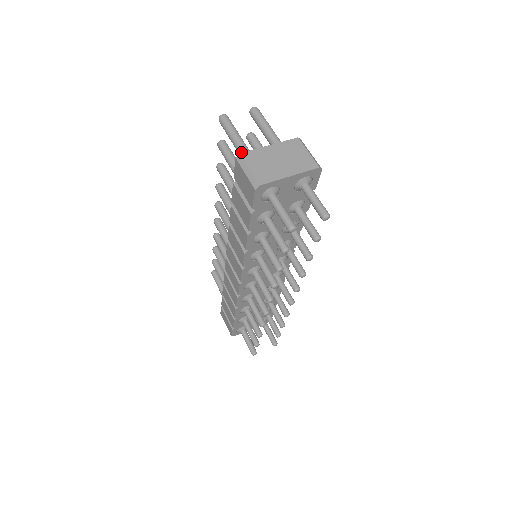
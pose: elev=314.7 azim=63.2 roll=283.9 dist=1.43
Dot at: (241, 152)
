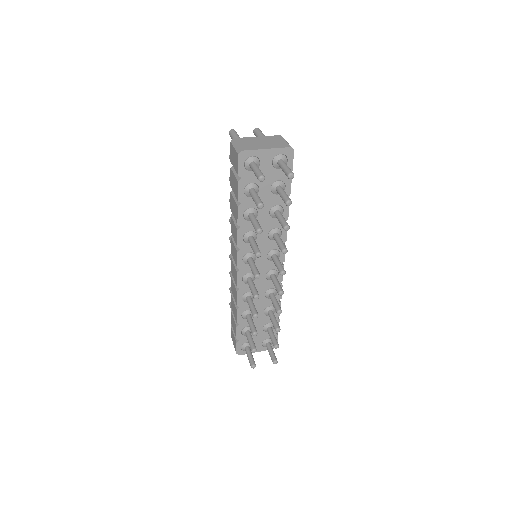
Dot at: occluded
